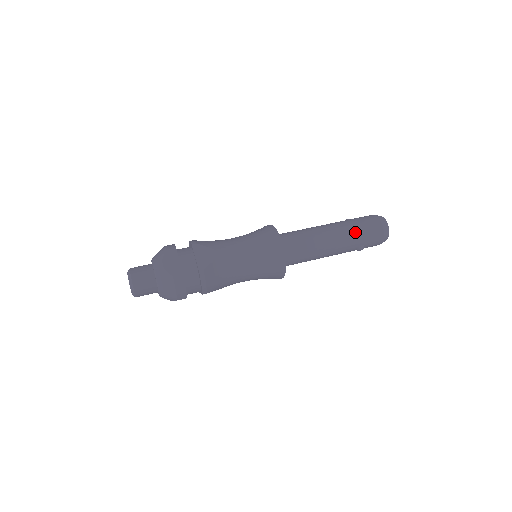
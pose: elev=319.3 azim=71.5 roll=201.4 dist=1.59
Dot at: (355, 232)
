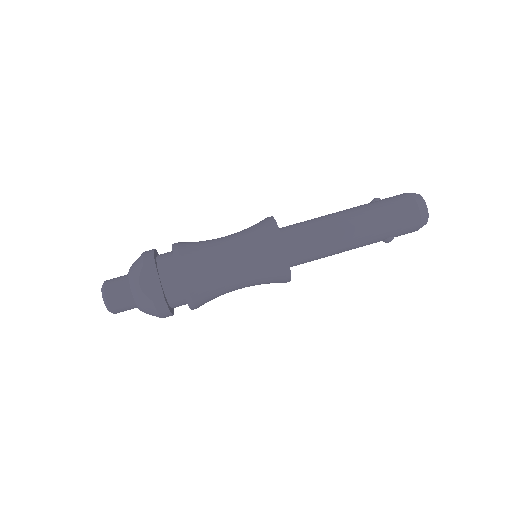
Dot at: (383, 225)
